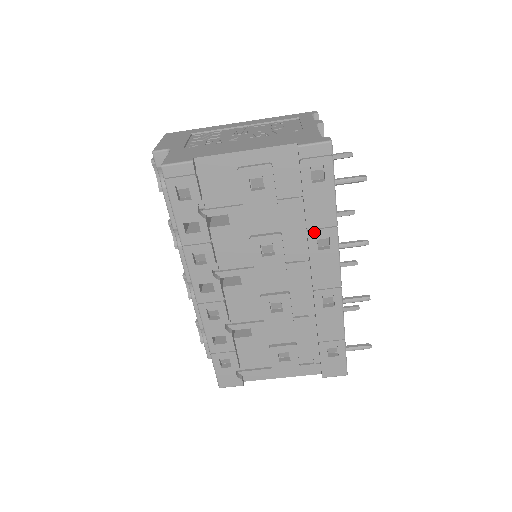
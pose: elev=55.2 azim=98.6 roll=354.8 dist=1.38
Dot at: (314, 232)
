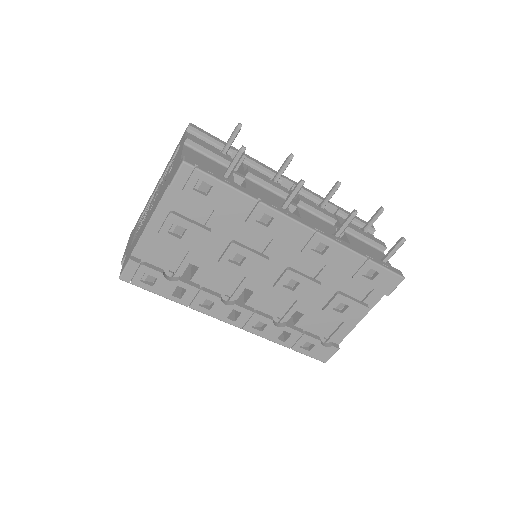
Dot at: (249, 220)
